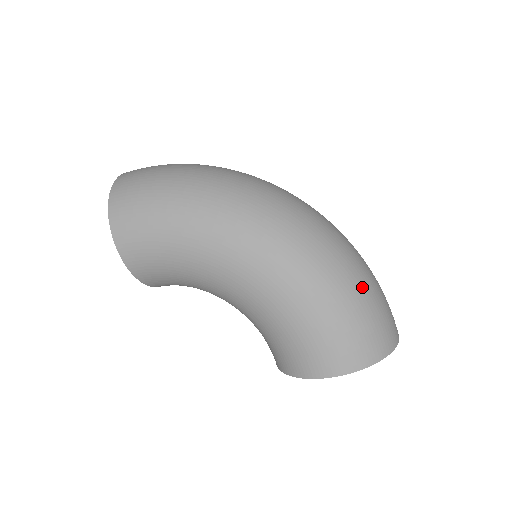
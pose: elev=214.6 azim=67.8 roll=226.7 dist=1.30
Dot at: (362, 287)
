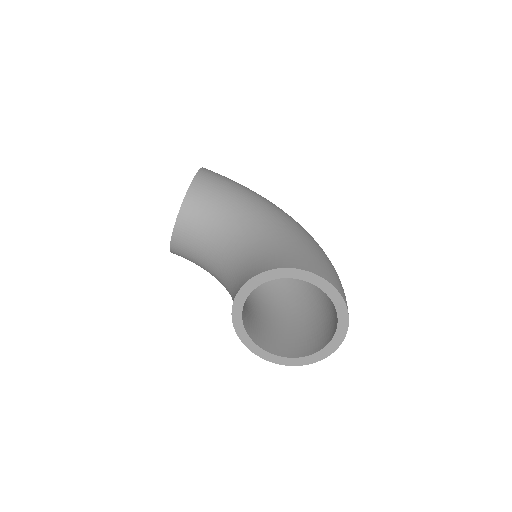
Dot at: occluded
